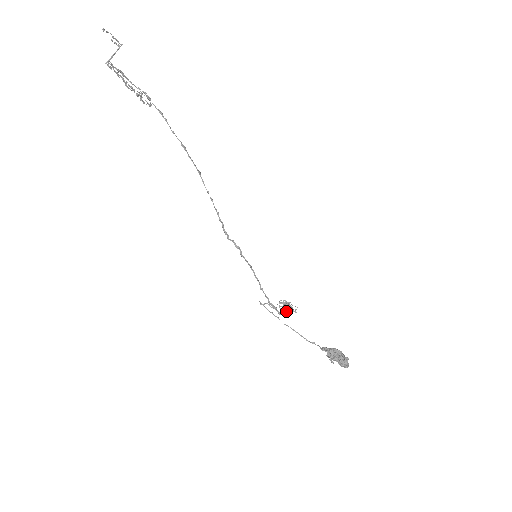
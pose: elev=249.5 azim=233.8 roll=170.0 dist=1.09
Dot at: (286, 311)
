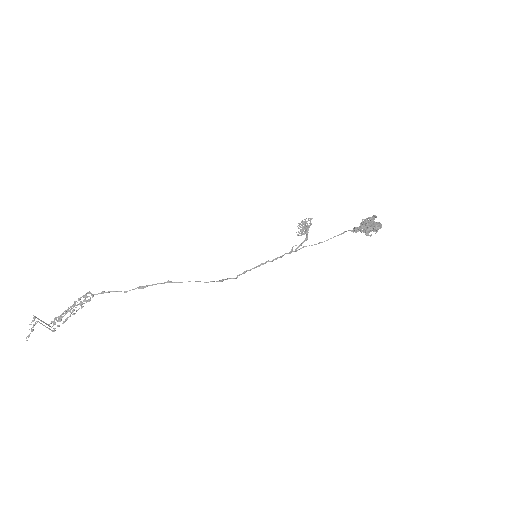
Dot at: (307, 232)
